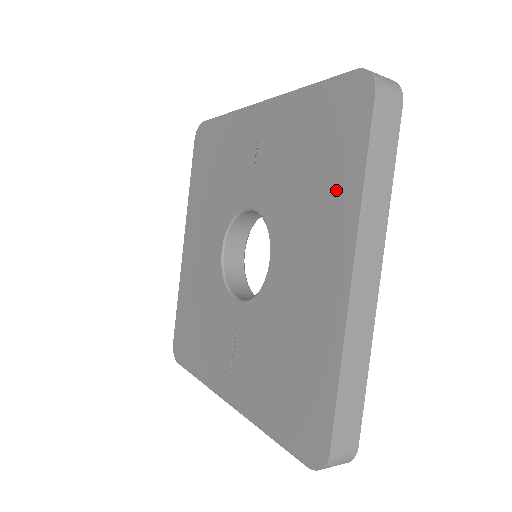
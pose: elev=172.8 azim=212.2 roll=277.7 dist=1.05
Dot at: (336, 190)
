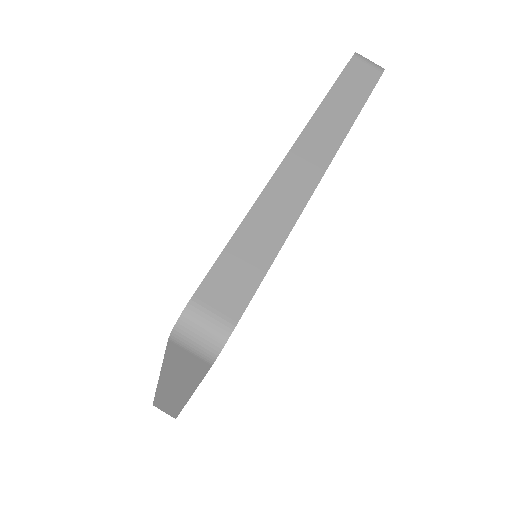
Dot at: occluded
